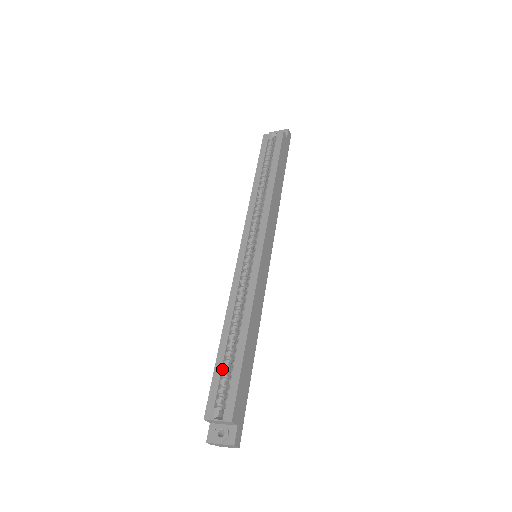
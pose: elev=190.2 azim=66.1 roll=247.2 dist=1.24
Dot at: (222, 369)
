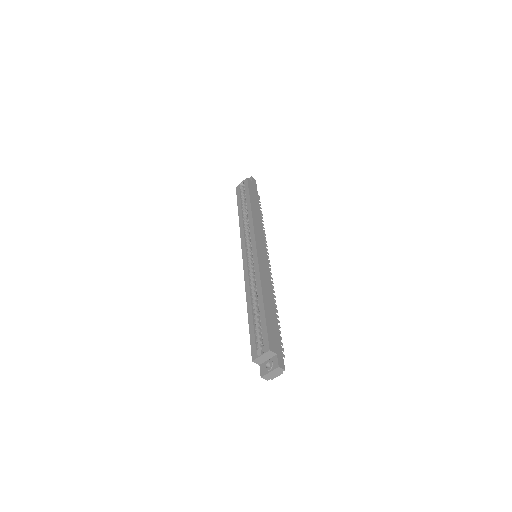
Dot at: (254, 327)
